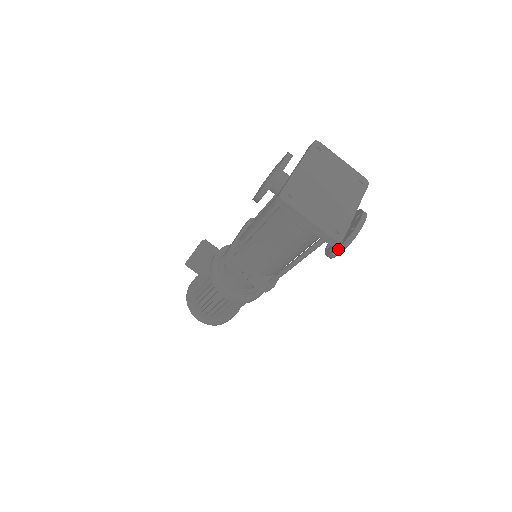
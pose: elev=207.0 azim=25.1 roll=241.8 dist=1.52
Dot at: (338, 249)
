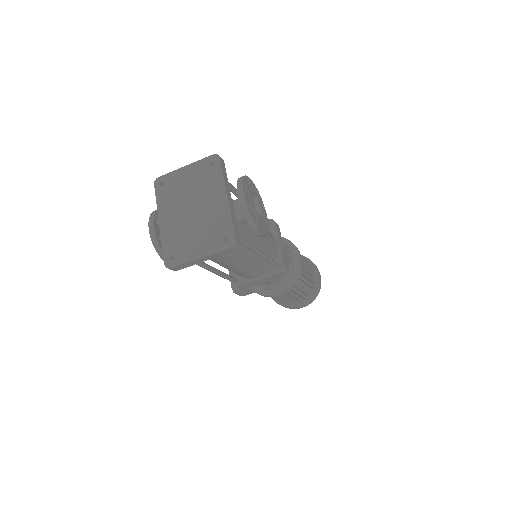
Dot at: (254, 232)
